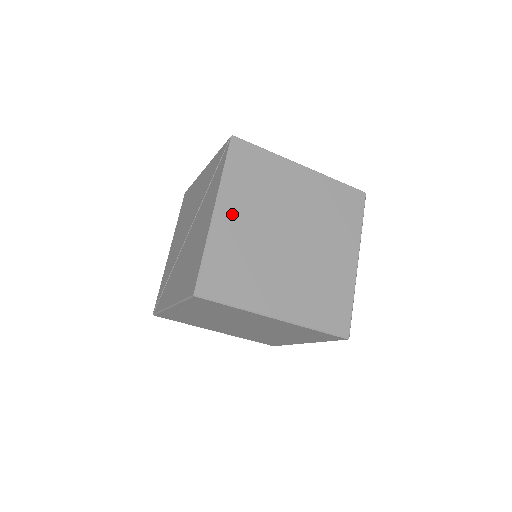
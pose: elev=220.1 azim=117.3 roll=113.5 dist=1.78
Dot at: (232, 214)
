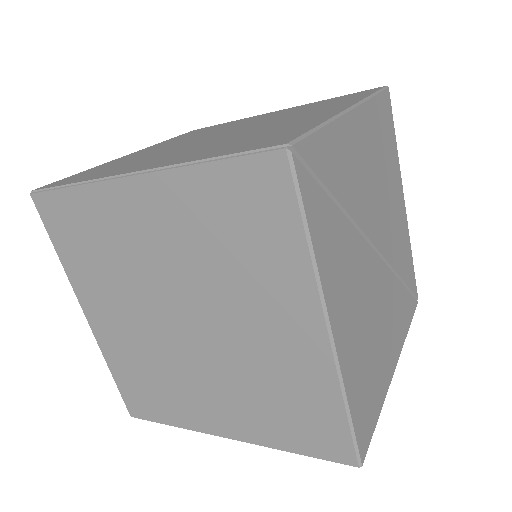
Dot at: (102, 315)
